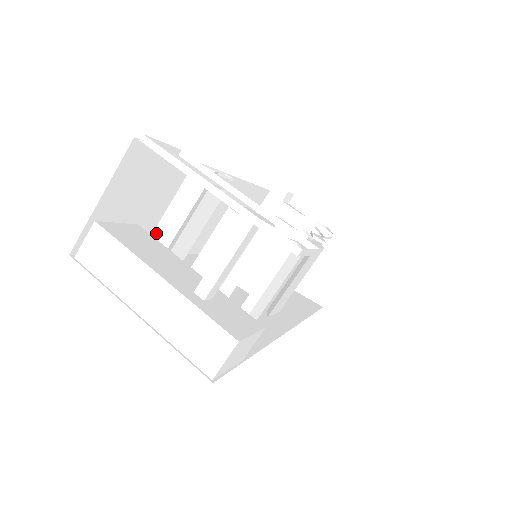
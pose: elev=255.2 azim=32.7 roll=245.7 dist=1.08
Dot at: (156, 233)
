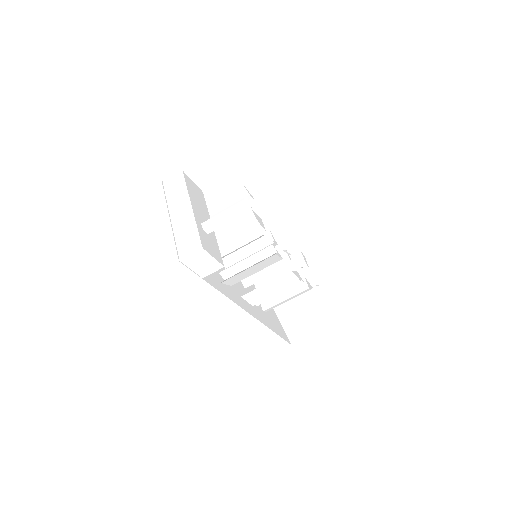
Dot at: (209, 203)
